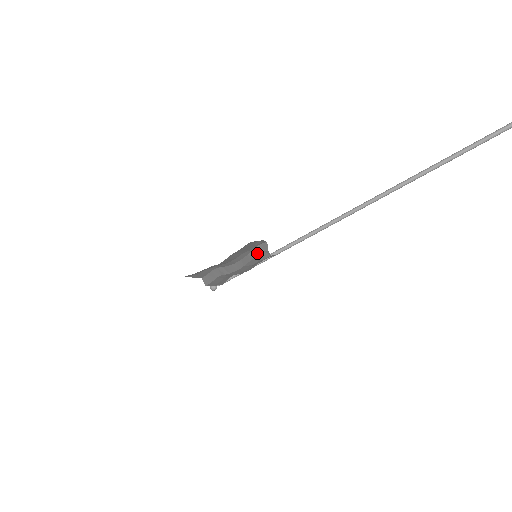
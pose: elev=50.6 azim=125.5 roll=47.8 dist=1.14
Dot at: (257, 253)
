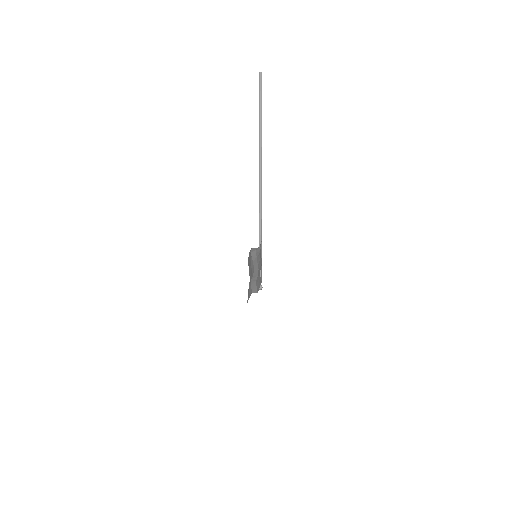
Dot at: (255, 255)
